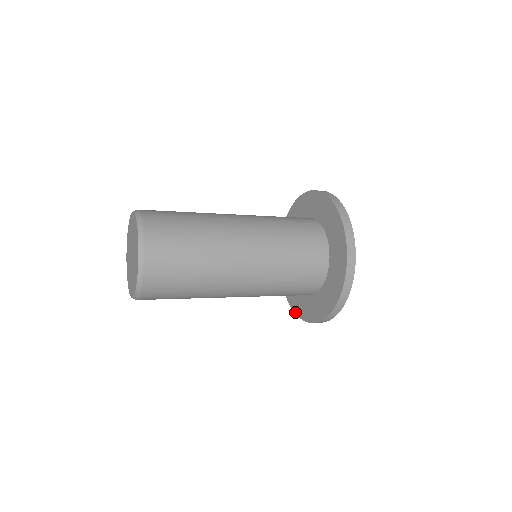
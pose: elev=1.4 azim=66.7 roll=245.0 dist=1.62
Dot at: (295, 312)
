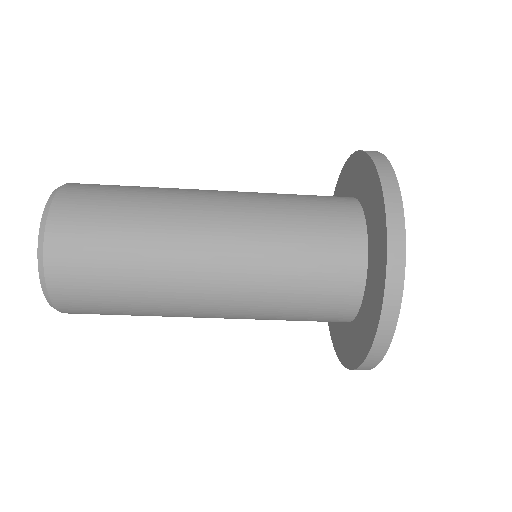
Dot at: occluded
